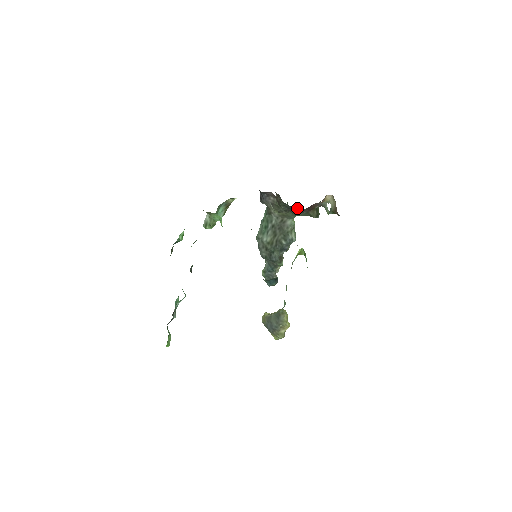
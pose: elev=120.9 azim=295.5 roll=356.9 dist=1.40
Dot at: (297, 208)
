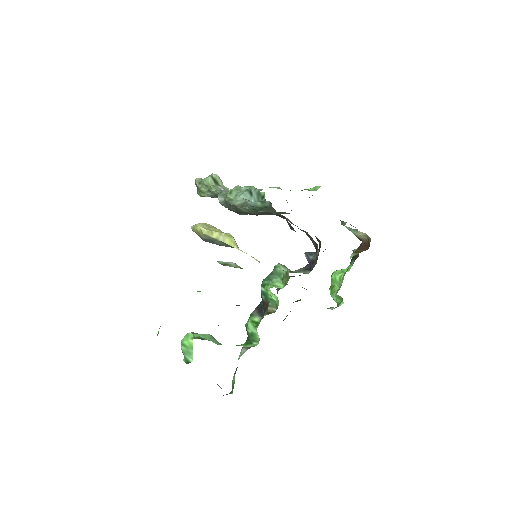
Dot at: occluded
